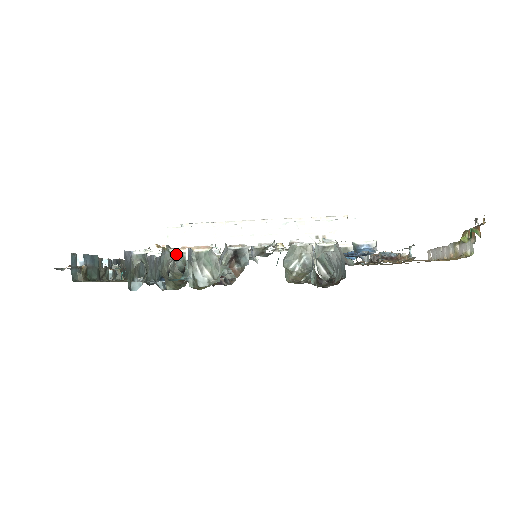
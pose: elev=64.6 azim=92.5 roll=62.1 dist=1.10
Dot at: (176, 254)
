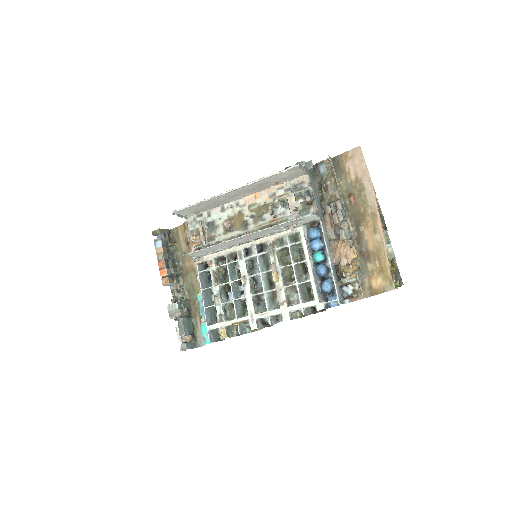
Dot at: occluded
